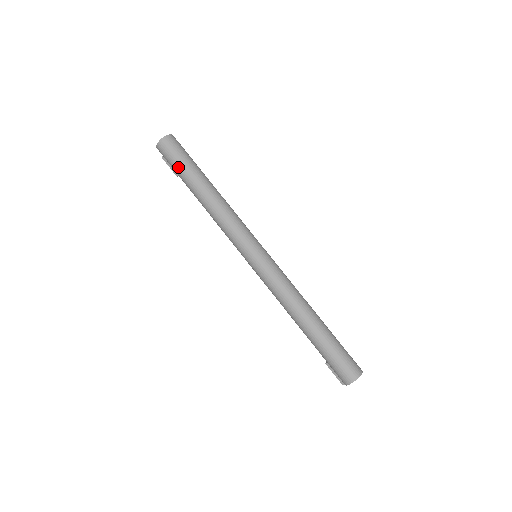
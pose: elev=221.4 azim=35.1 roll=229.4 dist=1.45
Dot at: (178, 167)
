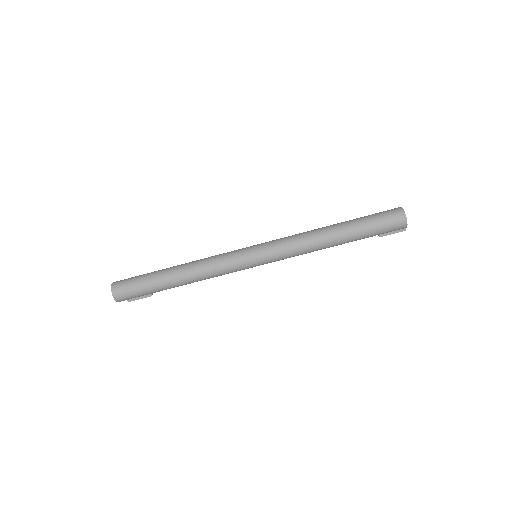
Dot at: (144, 289)
